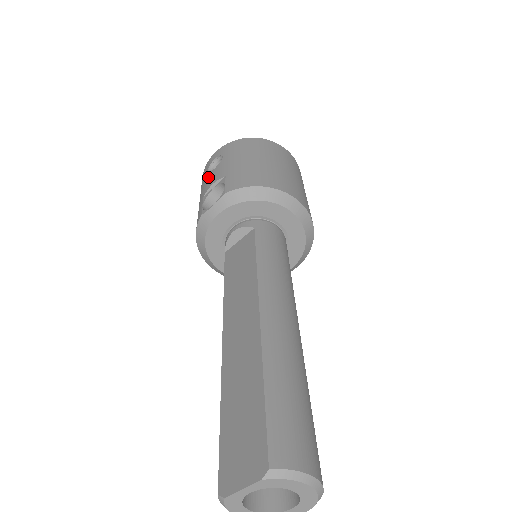
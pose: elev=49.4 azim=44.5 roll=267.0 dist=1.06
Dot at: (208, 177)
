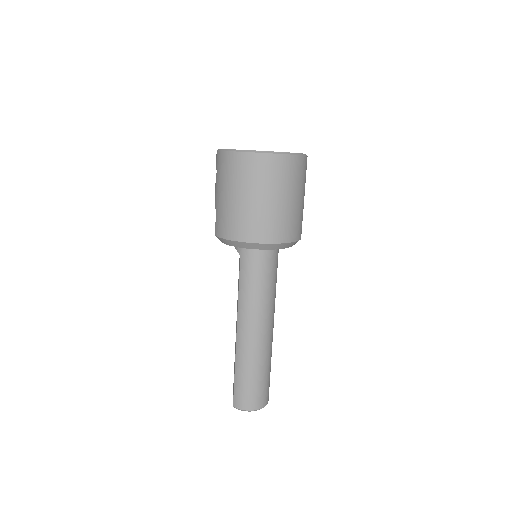
Dot at: occluded
